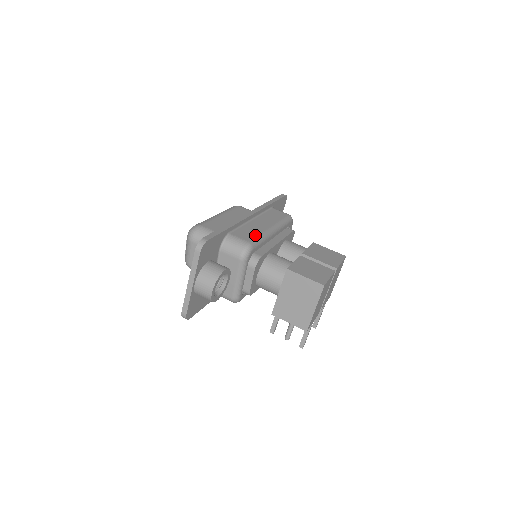
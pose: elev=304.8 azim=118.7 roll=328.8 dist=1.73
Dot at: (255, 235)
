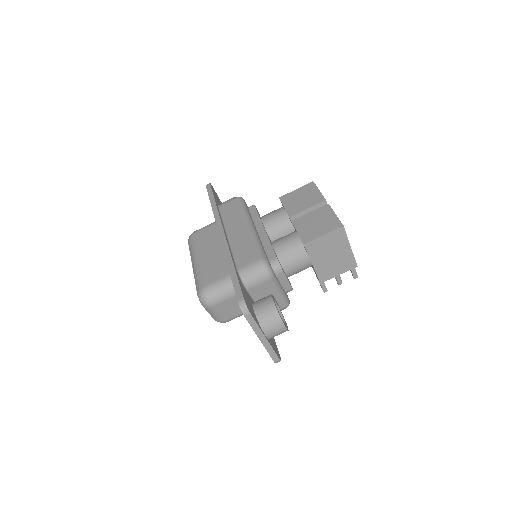
Dot at: (252, 248)
